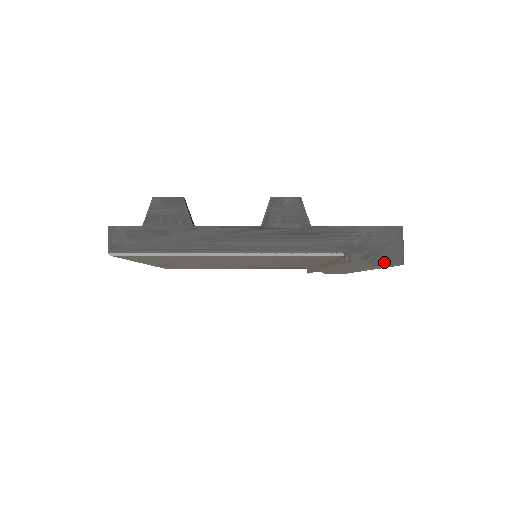
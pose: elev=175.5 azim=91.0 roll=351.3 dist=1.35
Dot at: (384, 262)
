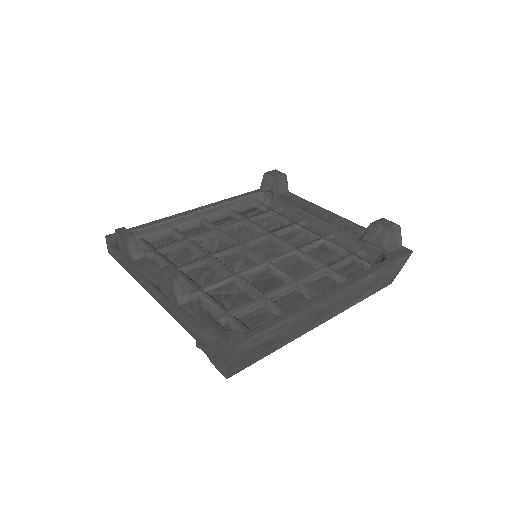
Dot at: (216, 366)
